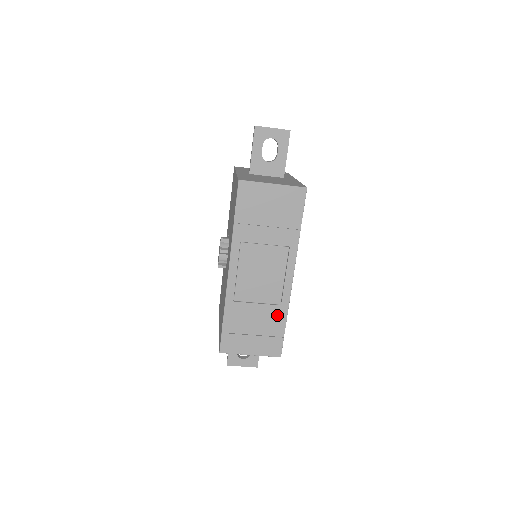
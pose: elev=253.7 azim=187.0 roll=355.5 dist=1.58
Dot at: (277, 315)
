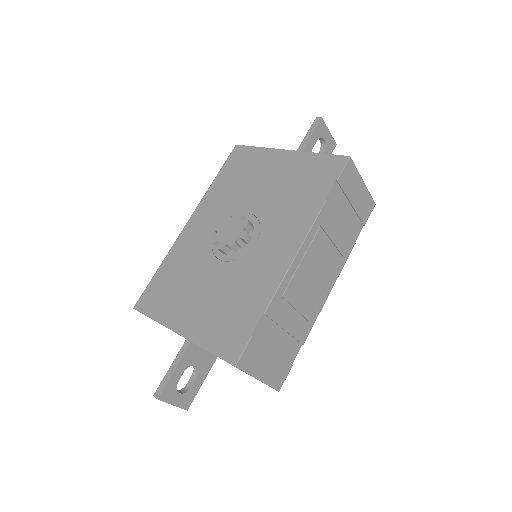
Dot at: (301, 333)
